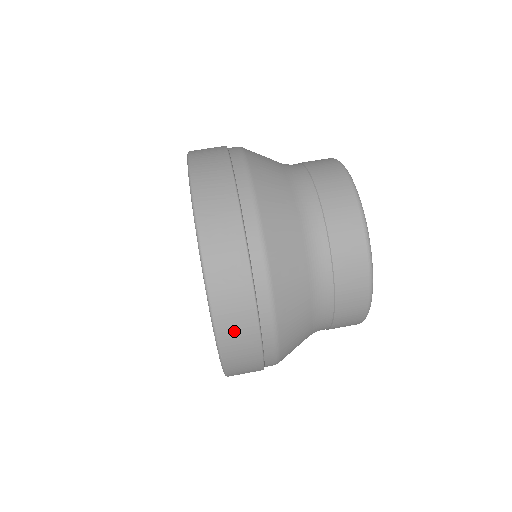
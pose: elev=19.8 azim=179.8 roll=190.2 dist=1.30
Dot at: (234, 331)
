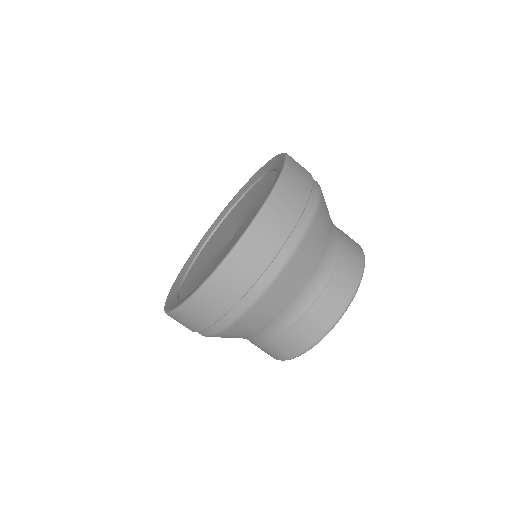
Dot at: (192, 316)
